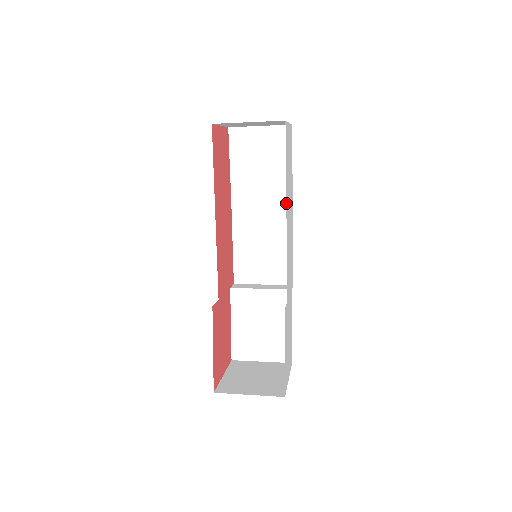
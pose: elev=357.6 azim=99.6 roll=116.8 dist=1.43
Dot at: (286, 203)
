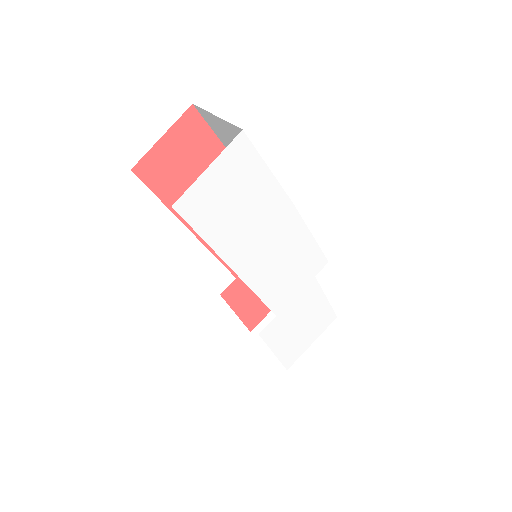
Dot at: (228, 263)
